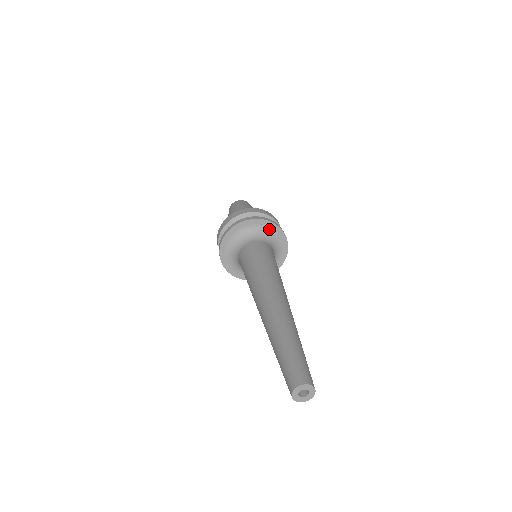
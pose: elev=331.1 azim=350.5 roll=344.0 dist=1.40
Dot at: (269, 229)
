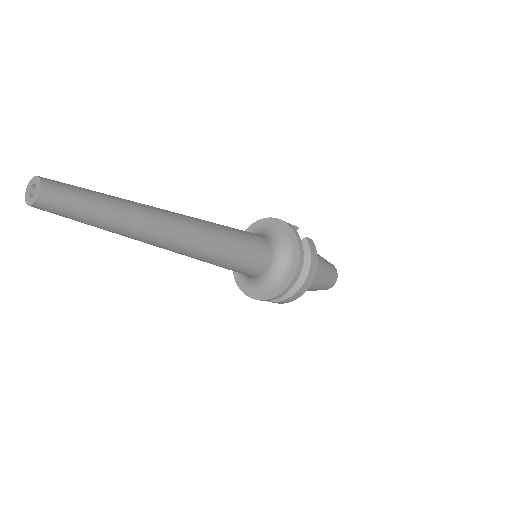
Dot at: (266, 226)
